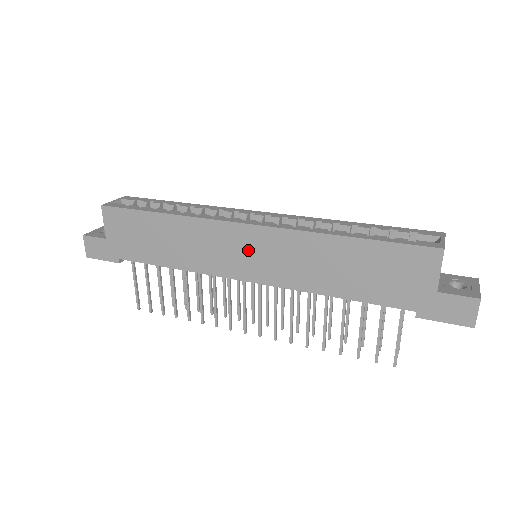
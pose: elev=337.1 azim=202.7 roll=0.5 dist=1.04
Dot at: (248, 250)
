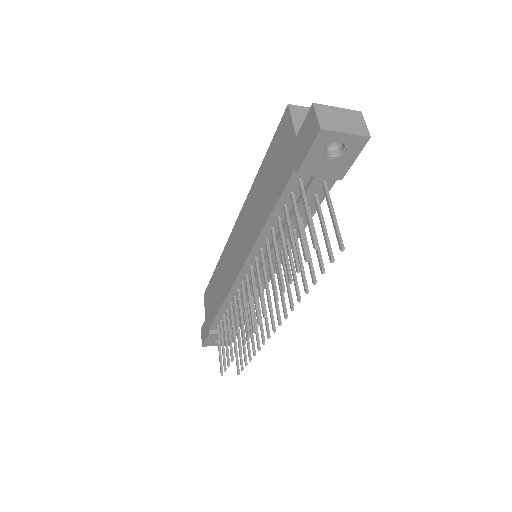
Dot at: (237, 244)
